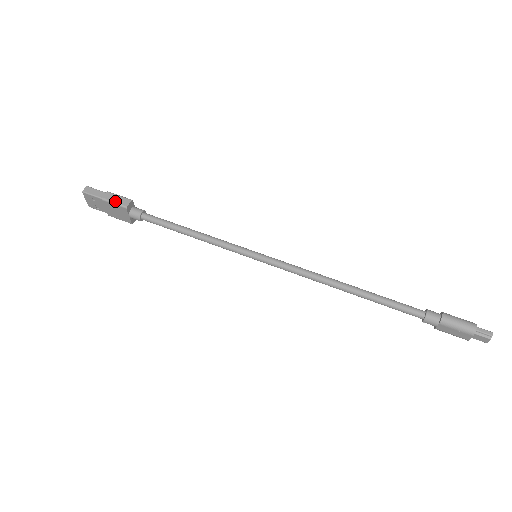
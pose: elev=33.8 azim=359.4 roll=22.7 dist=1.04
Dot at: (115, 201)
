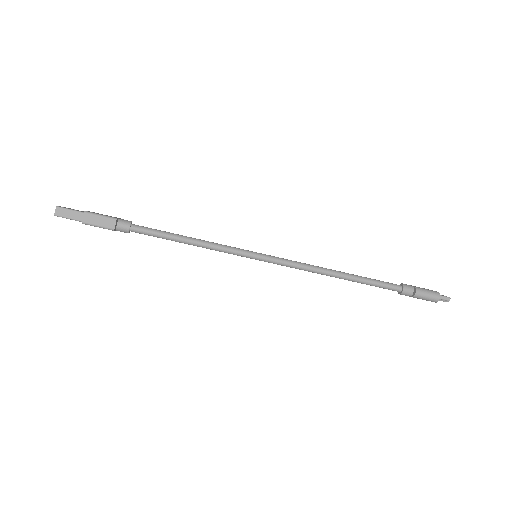
Dot at: (98, 224)
